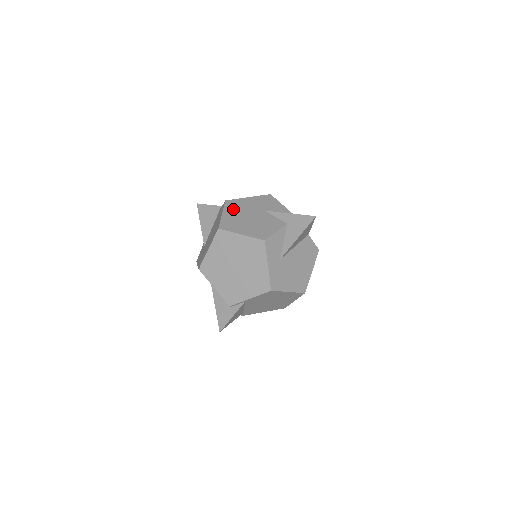
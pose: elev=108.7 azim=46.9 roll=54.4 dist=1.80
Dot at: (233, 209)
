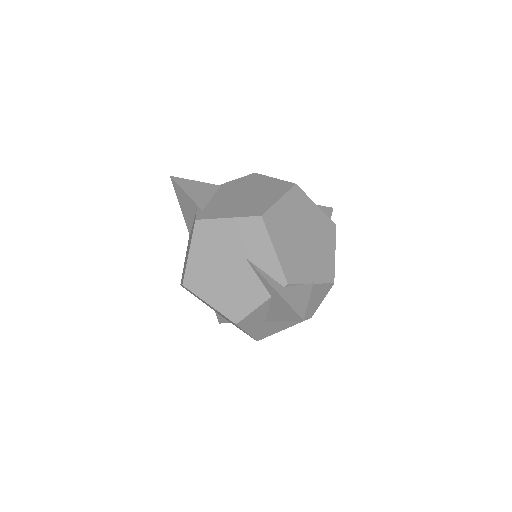
Dot at: (203, 245)
